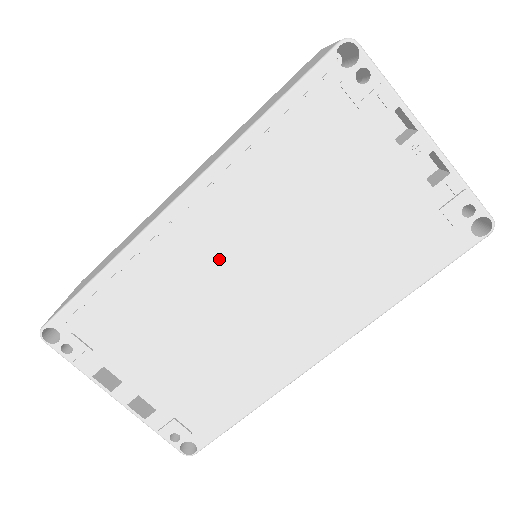
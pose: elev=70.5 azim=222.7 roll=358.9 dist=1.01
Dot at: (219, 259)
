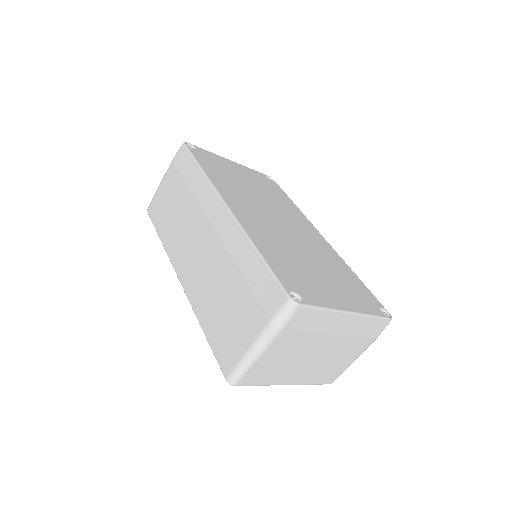
Dot at: occluded
